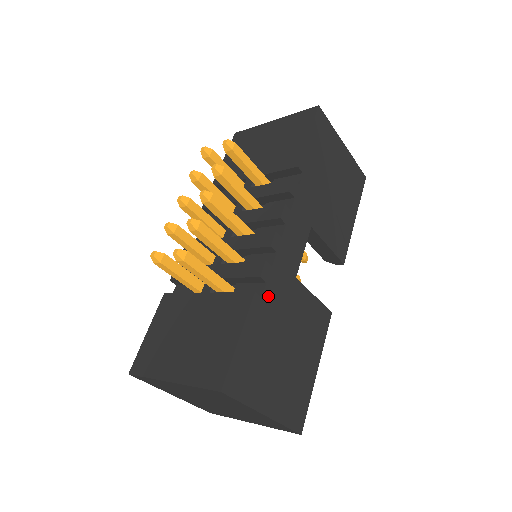
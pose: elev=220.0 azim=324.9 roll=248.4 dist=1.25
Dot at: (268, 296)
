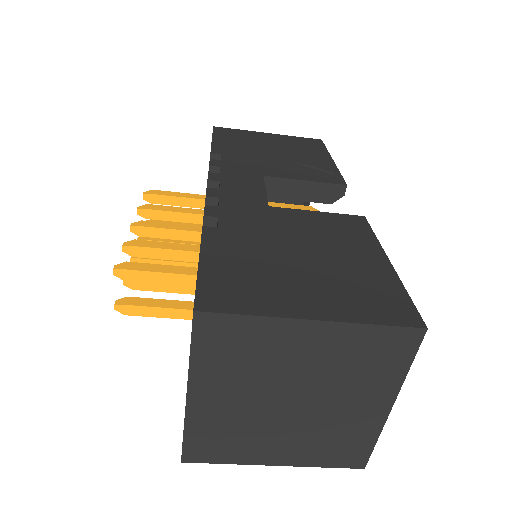
Dot at: (229, 225)
